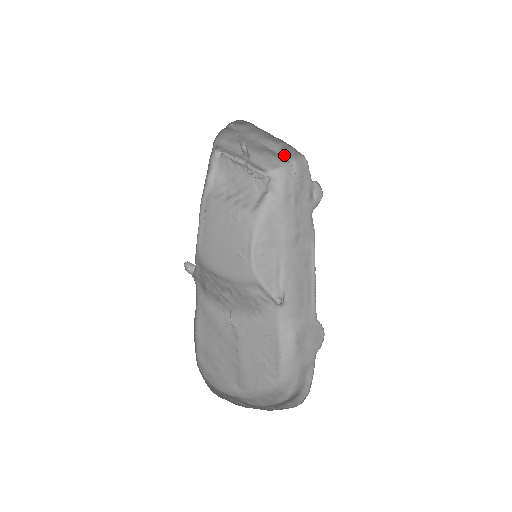
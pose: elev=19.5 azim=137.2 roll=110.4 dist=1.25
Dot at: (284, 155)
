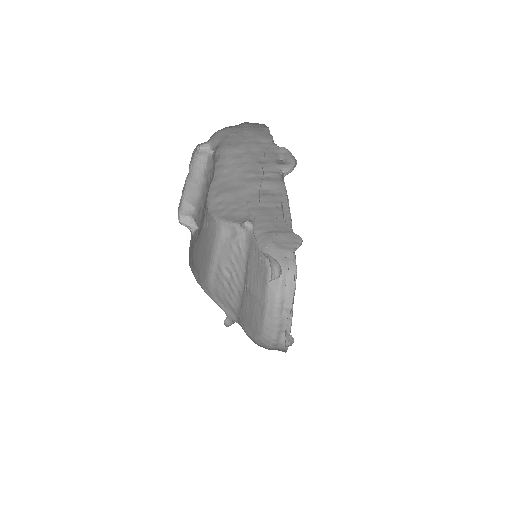
Dot at: occluded
